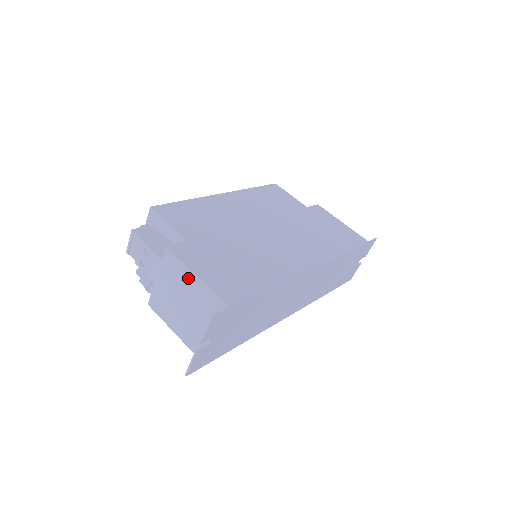
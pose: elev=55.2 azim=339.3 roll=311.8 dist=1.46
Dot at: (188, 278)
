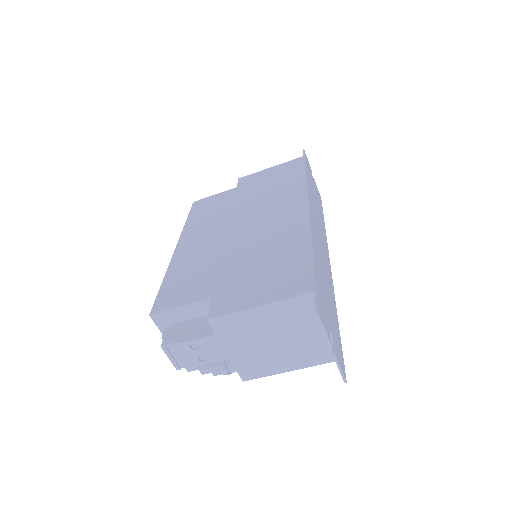
Dot at: (254, 317)
